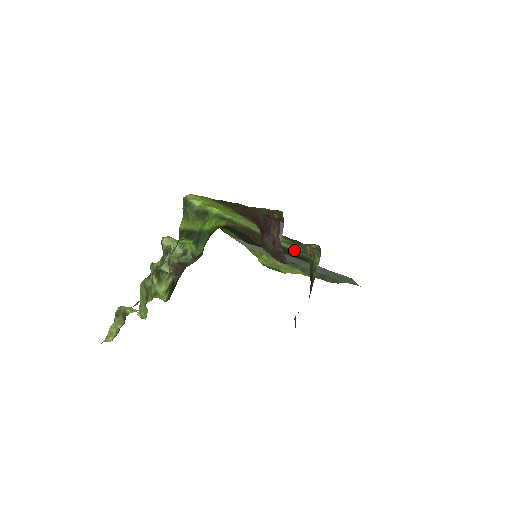
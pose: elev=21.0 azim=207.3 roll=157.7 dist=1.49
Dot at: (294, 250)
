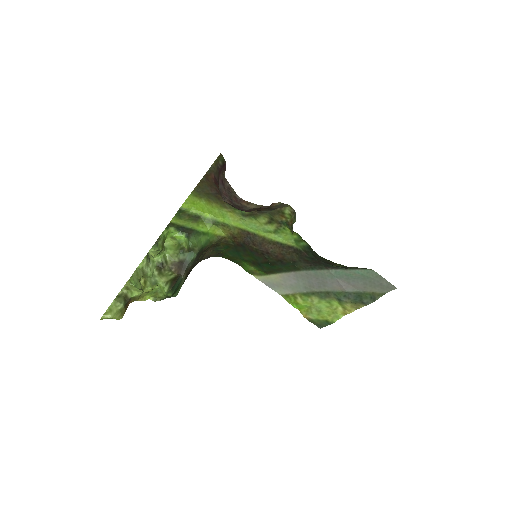
Dot at: (294, 246)
